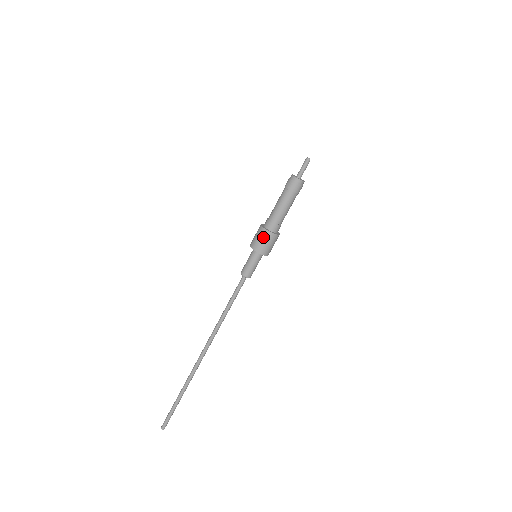
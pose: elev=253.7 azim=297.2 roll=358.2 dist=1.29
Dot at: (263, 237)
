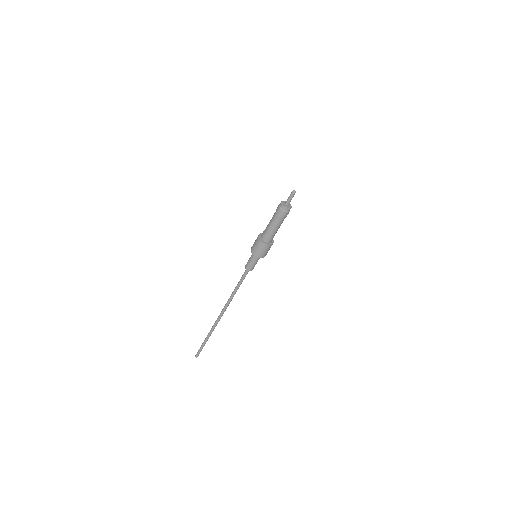
Dot at: (256, 243)
